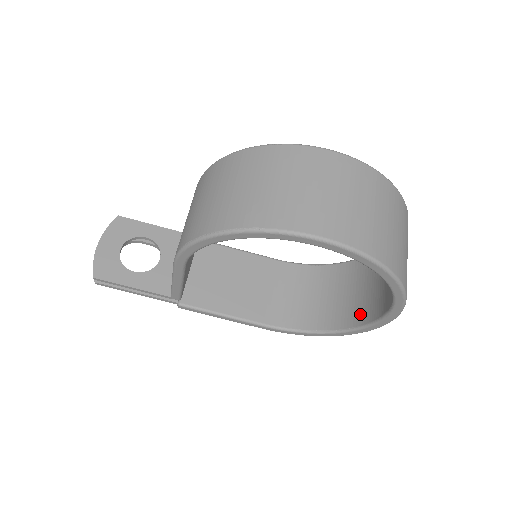
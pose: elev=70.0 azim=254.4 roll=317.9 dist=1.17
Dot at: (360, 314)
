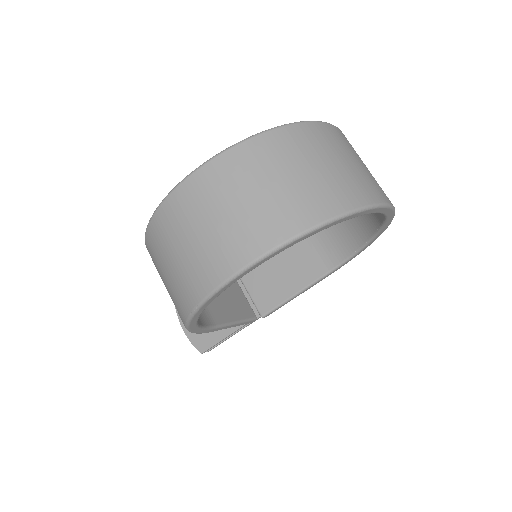
Dot at: occluded
